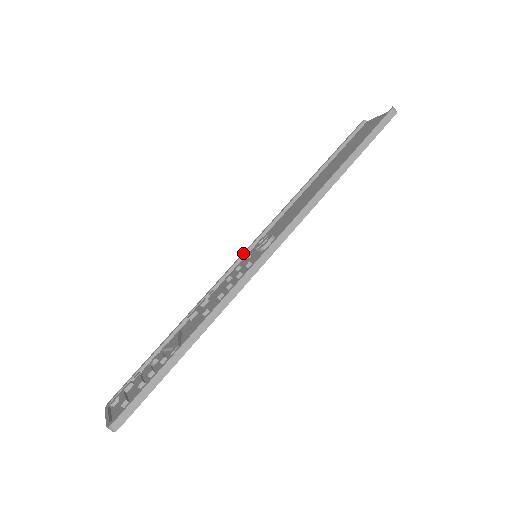
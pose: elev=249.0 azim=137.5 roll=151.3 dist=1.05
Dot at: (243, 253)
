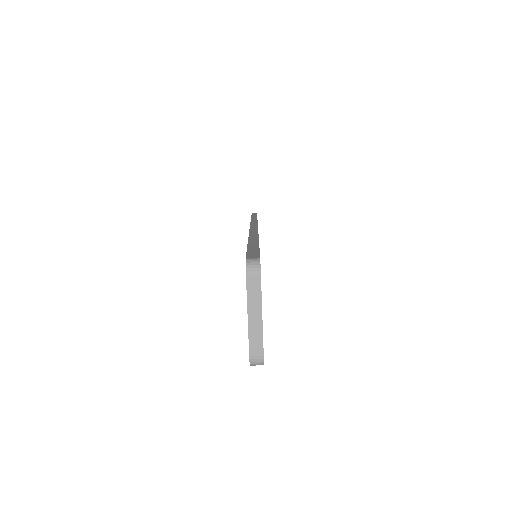
Dot at: occluded
